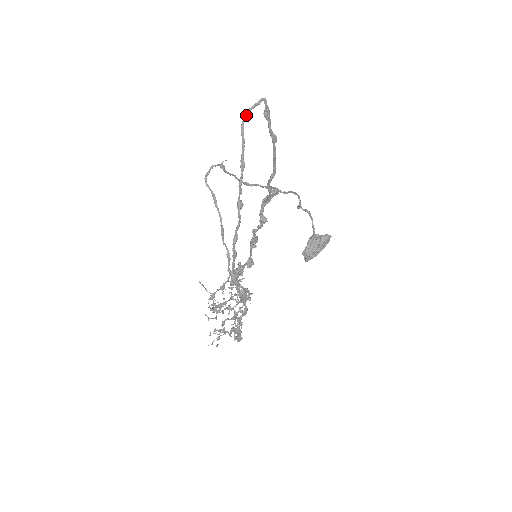
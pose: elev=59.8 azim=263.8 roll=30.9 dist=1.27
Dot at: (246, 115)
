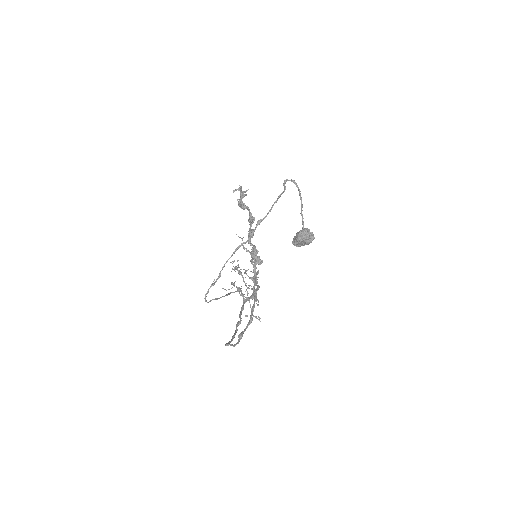
Dot at: occluded
